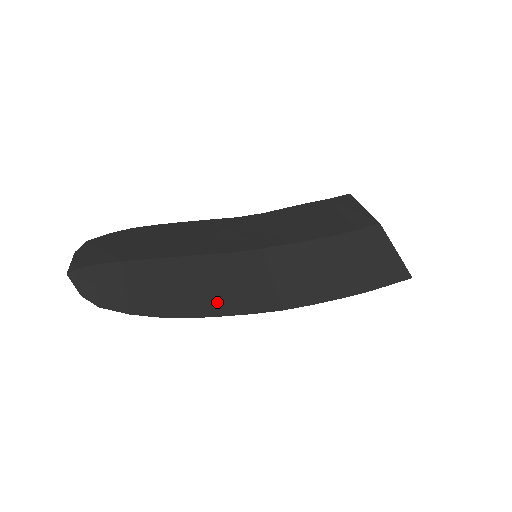
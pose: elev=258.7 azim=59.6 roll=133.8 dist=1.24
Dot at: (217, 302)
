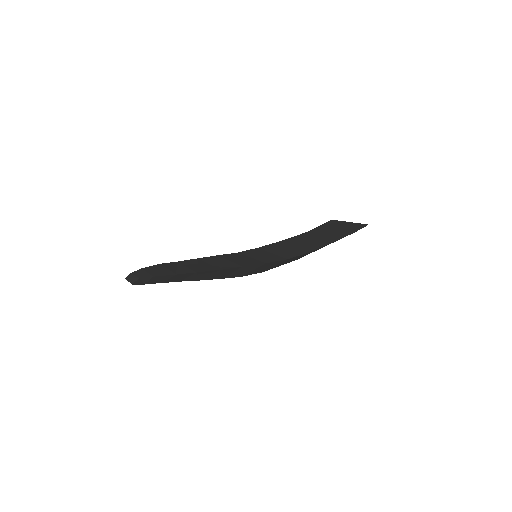
Dot at: (237, 264)
